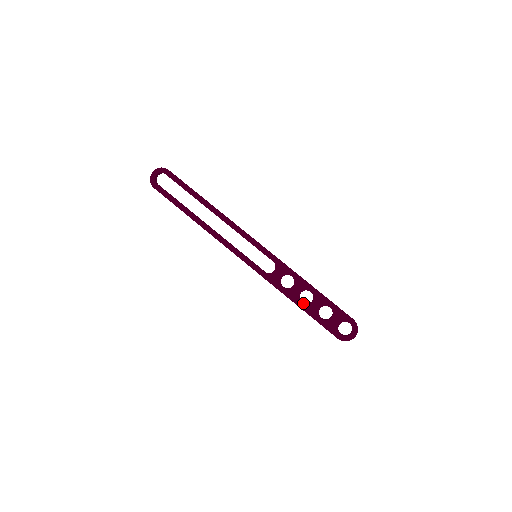
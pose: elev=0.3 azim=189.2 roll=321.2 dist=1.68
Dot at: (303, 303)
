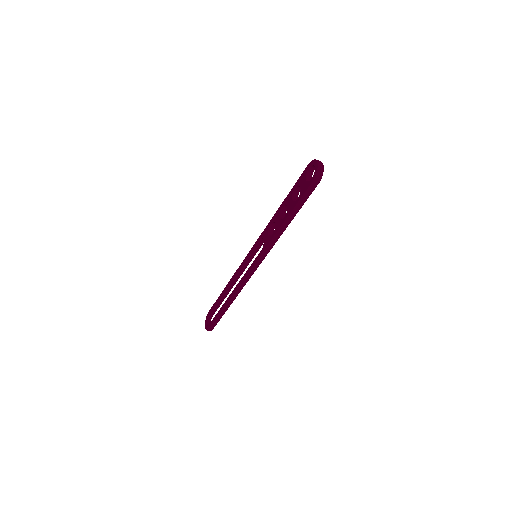
Dot at: (285, 216)
